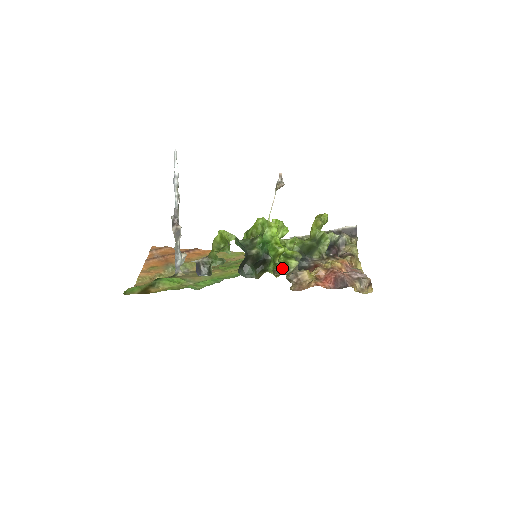
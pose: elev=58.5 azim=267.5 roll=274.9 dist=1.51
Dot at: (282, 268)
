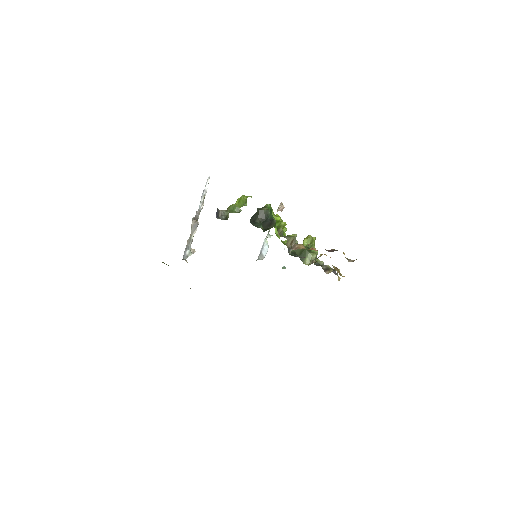
Dot at: occluded
